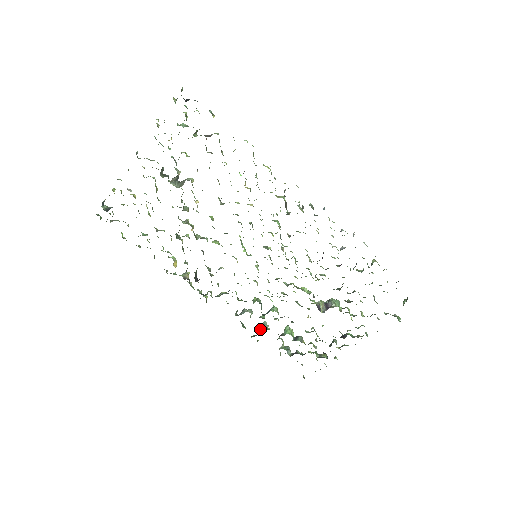
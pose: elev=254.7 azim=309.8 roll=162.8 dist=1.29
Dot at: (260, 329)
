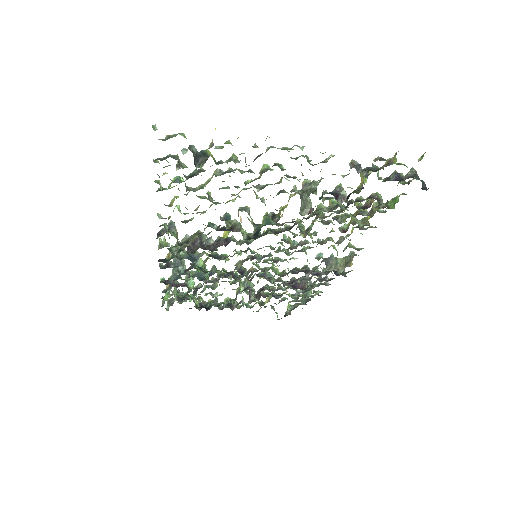
Dot at: occluded
